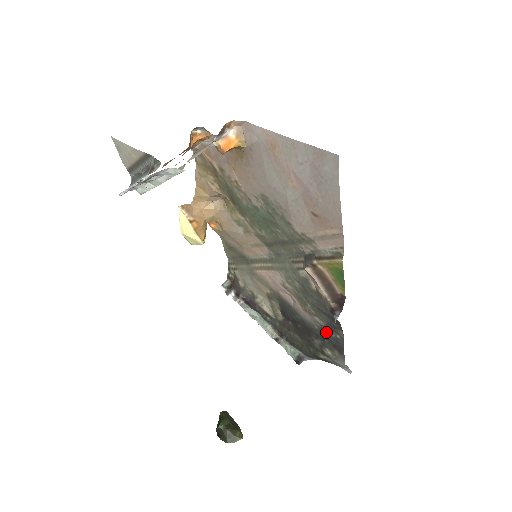
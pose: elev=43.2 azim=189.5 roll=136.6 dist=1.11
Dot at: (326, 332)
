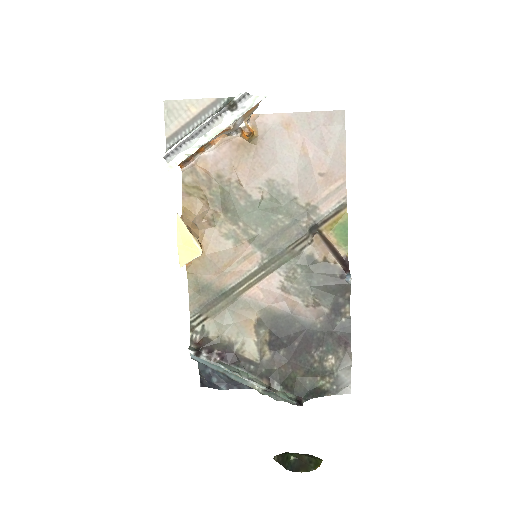
Dot at: (331, 323)
